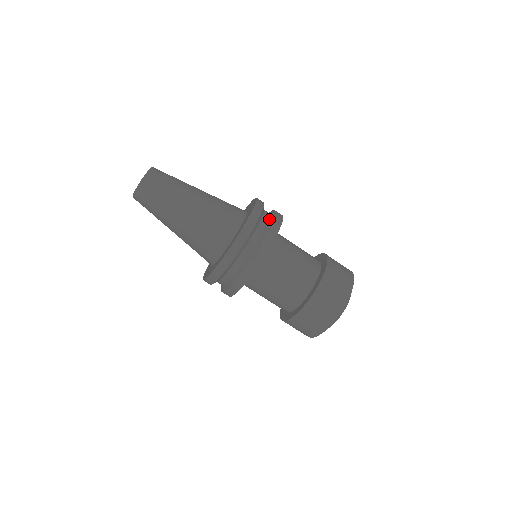
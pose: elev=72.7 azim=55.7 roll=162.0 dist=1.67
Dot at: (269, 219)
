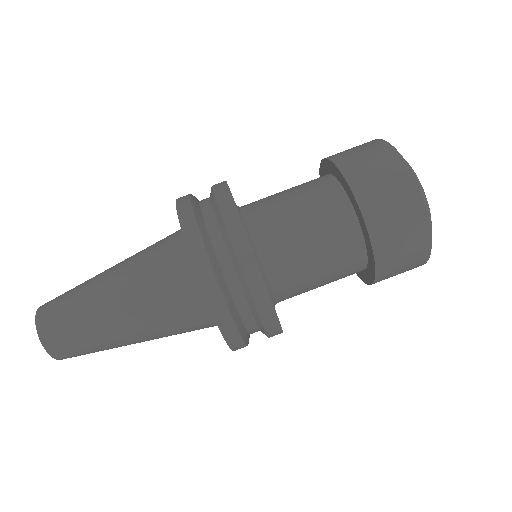
Dot at: (217, 219)
